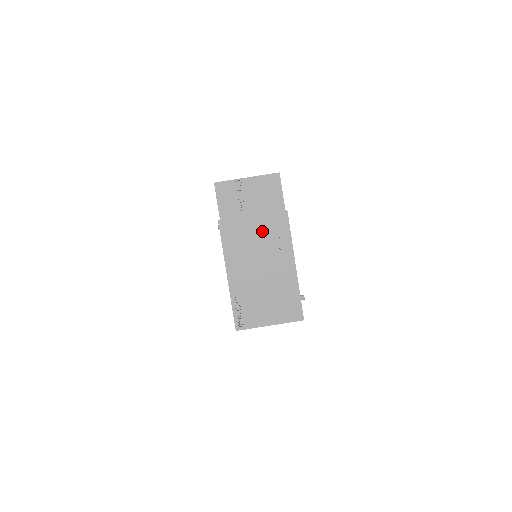
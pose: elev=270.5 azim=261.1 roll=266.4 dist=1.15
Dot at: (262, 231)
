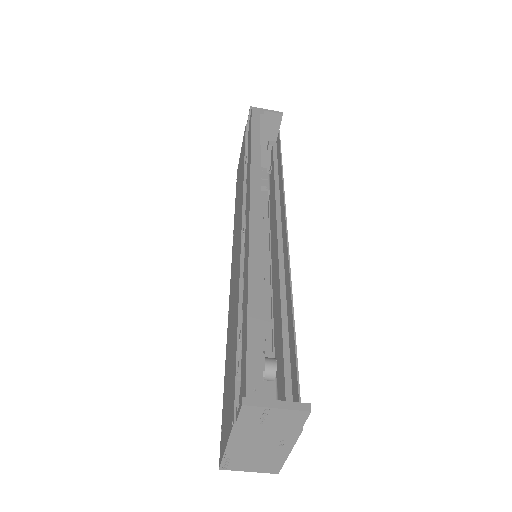
Dot at: (272, 435)
